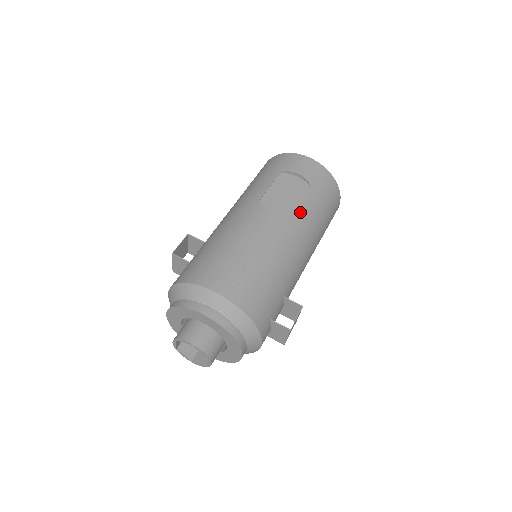
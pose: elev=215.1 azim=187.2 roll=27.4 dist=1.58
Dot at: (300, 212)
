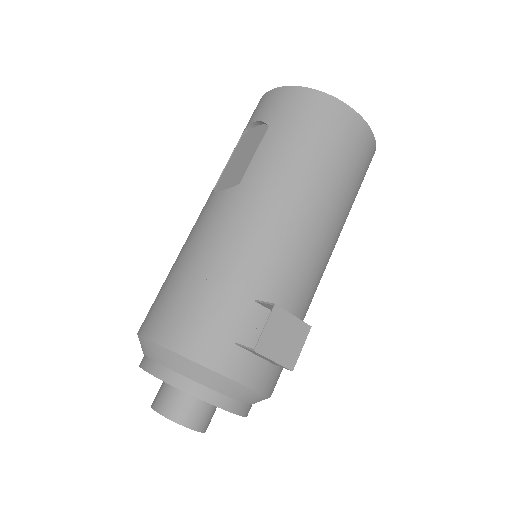
Dot at: (252, 171)
